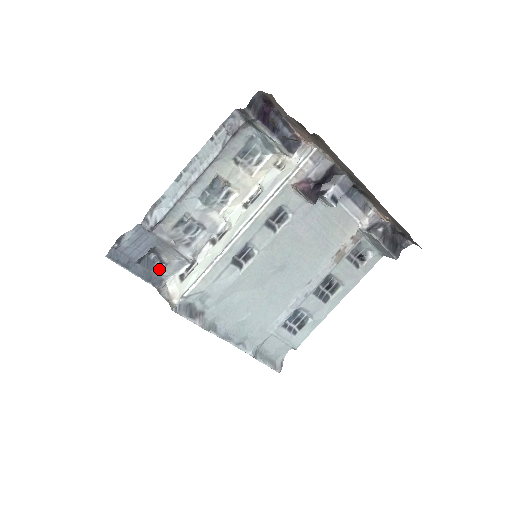
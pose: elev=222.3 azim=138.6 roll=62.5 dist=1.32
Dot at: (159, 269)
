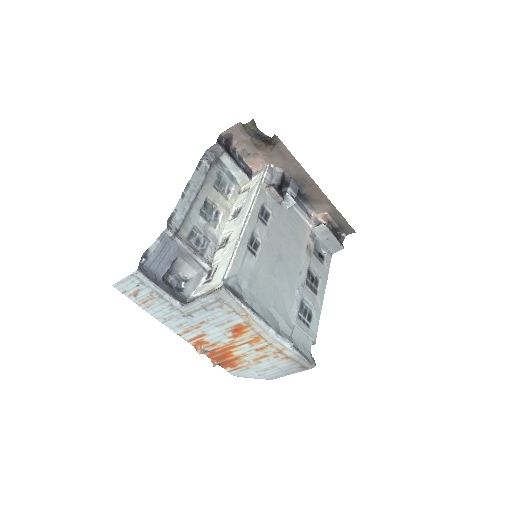
Dot at: (180, 289)
